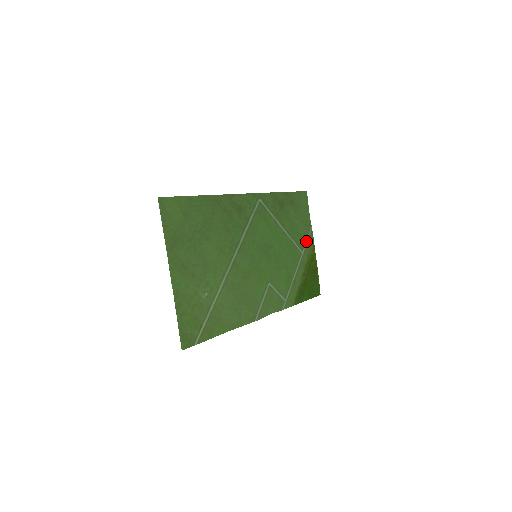
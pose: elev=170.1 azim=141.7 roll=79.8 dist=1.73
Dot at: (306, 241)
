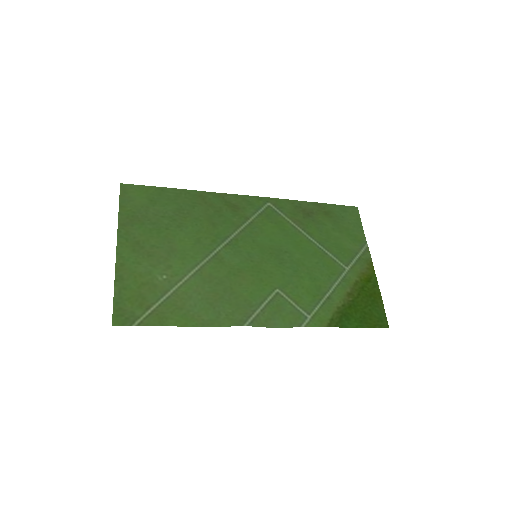
Dot at: (355, 257)
